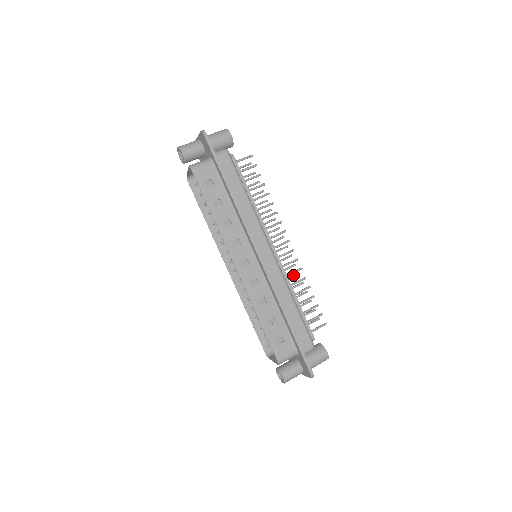
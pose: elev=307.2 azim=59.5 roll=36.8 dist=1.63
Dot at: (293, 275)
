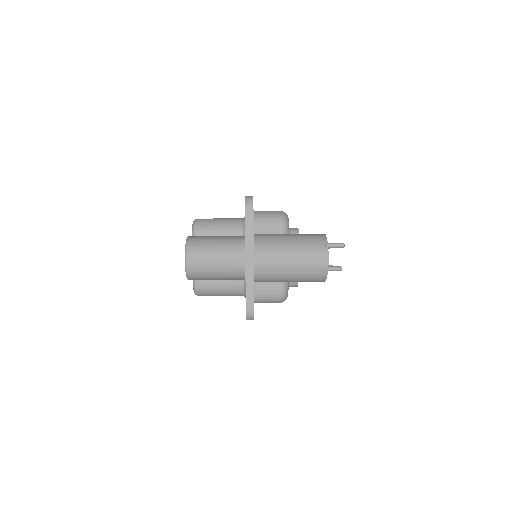
Dot at: occluded
